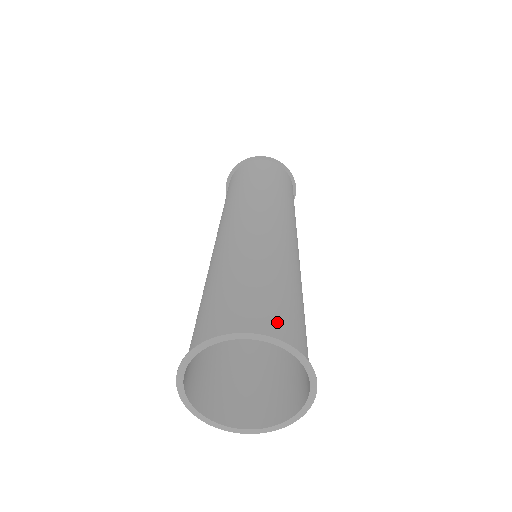
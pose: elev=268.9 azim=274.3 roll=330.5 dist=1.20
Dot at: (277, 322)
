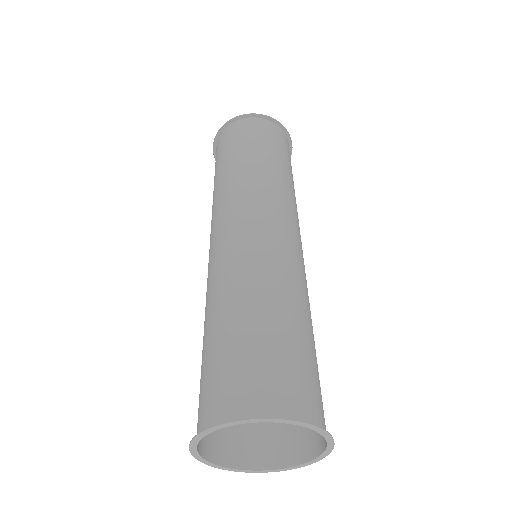
Dot at: (308, 394)
